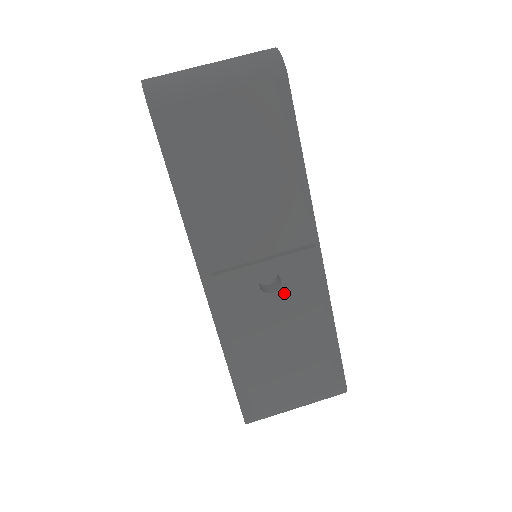
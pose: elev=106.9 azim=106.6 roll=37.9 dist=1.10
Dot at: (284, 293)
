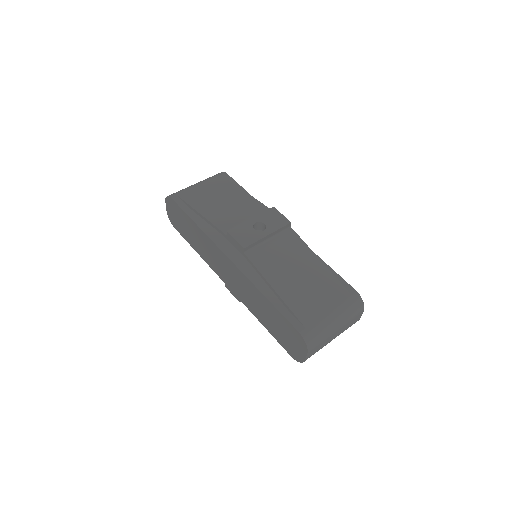
Dot at: (270, 229)
